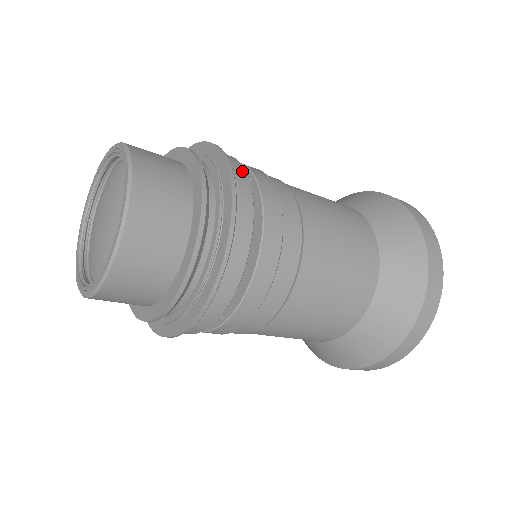
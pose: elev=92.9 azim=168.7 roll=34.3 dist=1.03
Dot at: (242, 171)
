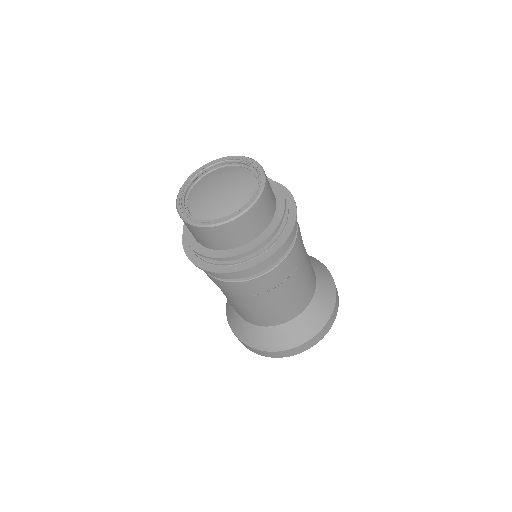
Dot at: (296, 227)
